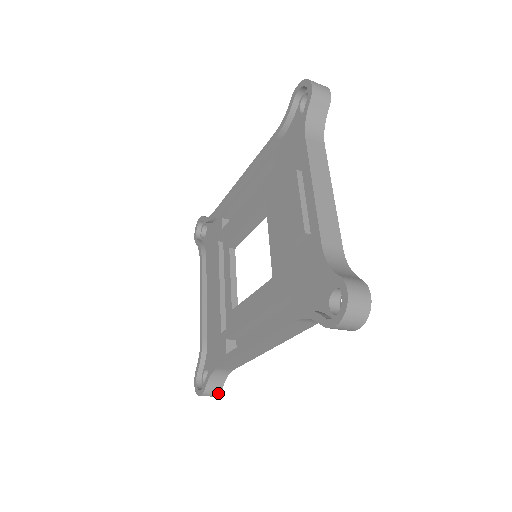
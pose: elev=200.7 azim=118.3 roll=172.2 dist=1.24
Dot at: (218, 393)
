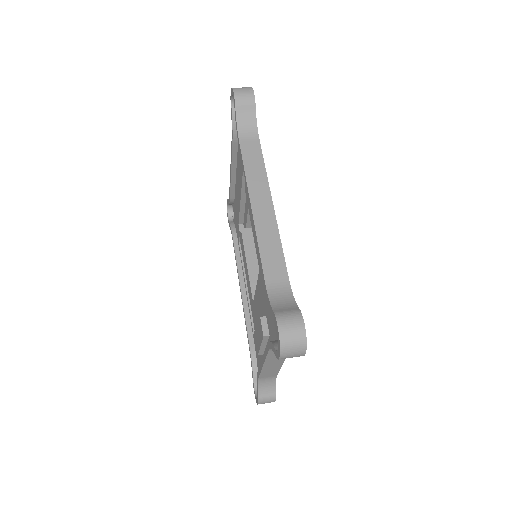
Dot at: occluded
